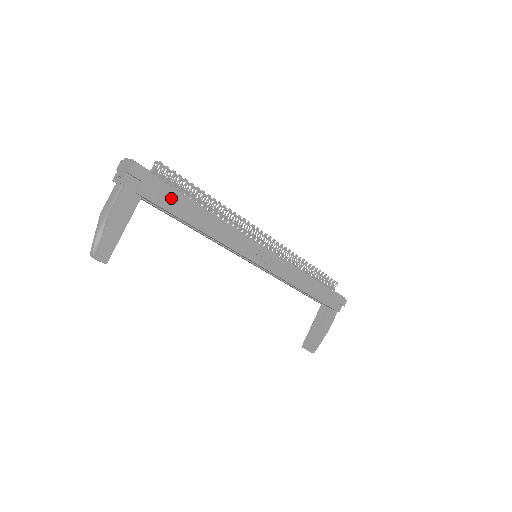
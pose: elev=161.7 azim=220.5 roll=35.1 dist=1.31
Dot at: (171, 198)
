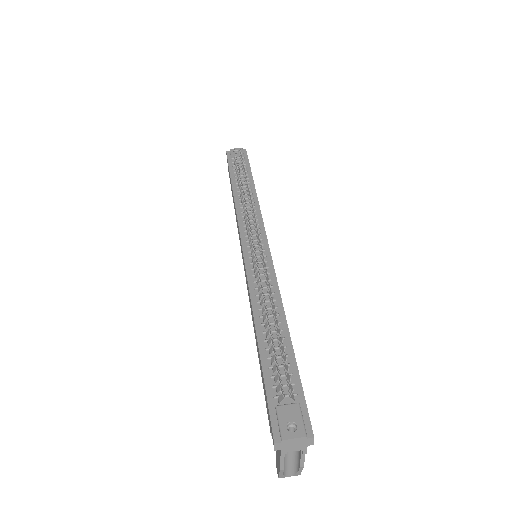
Dot at: occluded
